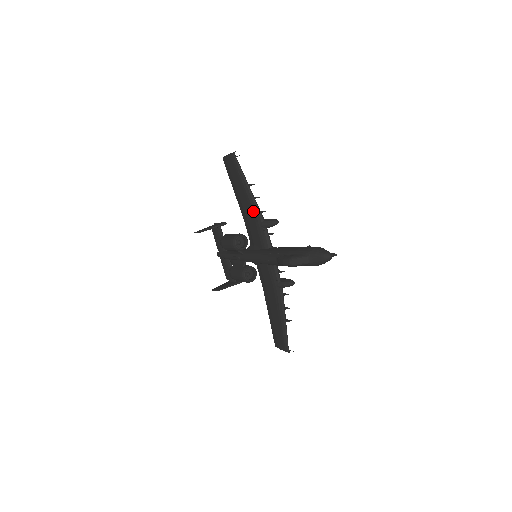
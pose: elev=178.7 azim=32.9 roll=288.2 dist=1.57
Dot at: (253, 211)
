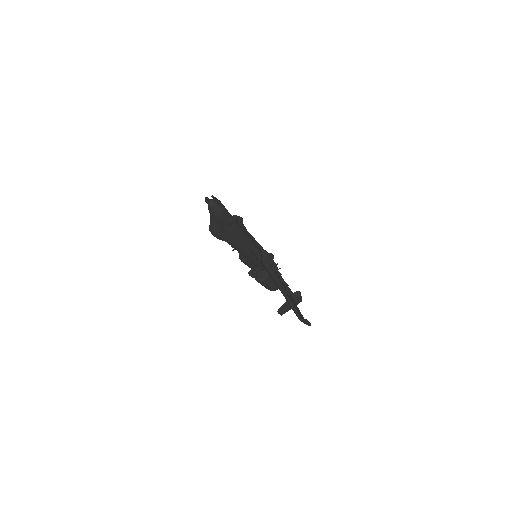
Dot at: occluded
